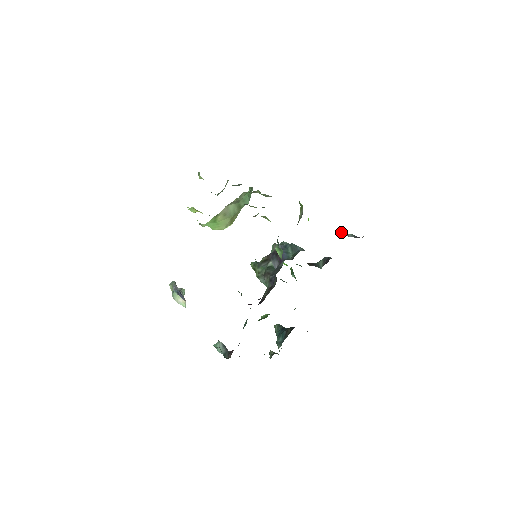
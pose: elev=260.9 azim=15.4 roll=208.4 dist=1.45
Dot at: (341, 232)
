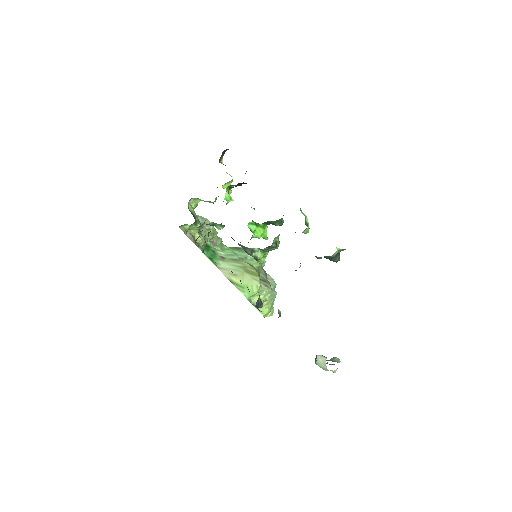
Dot at: occluded
